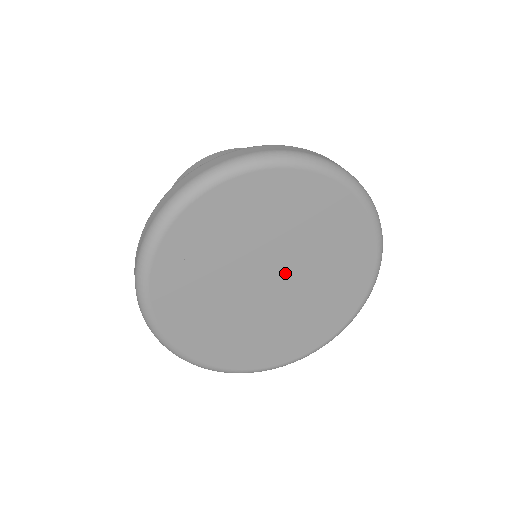
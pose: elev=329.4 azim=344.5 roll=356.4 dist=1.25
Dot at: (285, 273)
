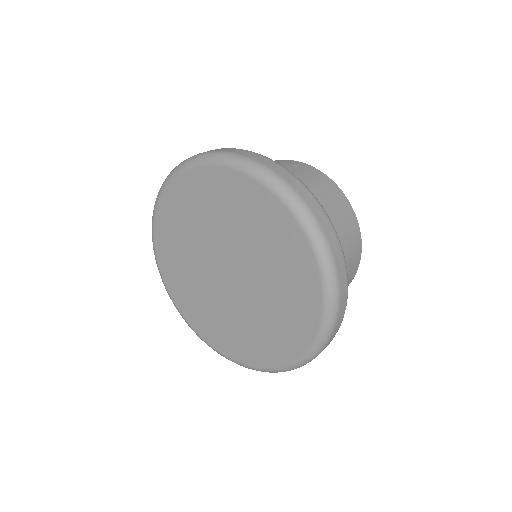
Dot at: (229, 259)
